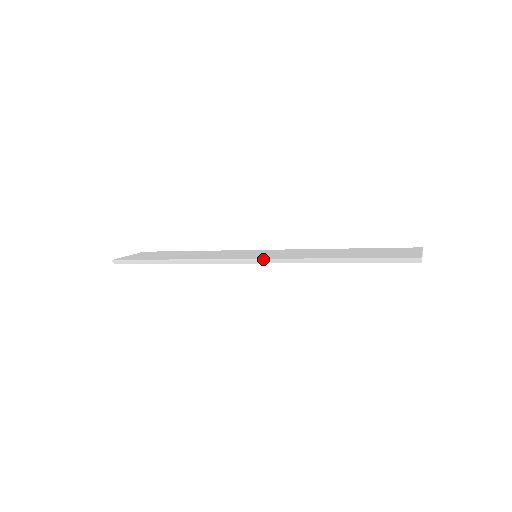
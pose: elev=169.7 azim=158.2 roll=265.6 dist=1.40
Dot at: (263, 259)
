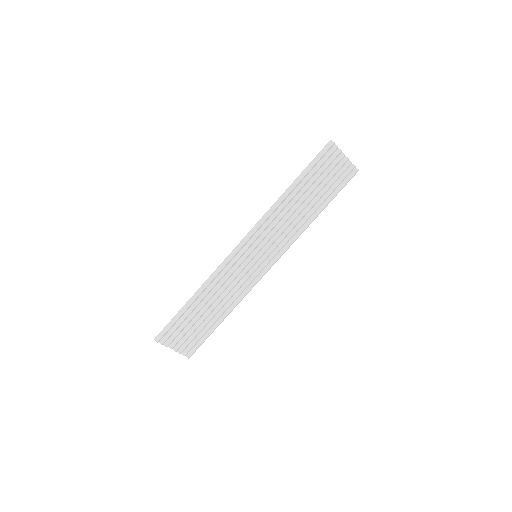
Dot at: (250, 231)
